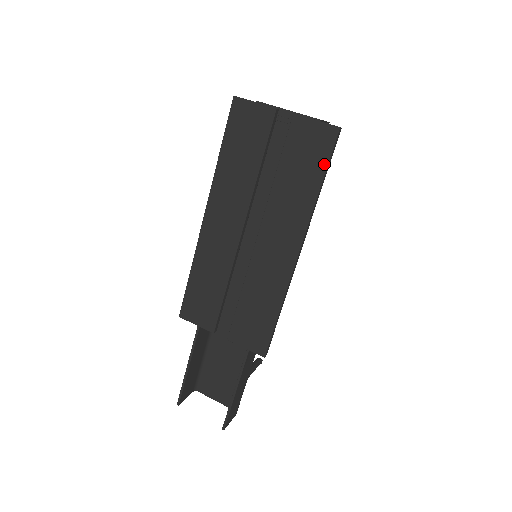
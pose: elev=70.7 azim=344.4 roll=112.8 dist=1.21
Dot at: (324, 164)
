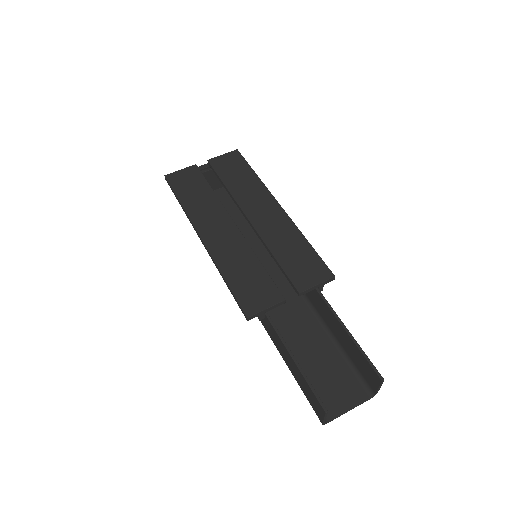
Dot at: (246, 164)
